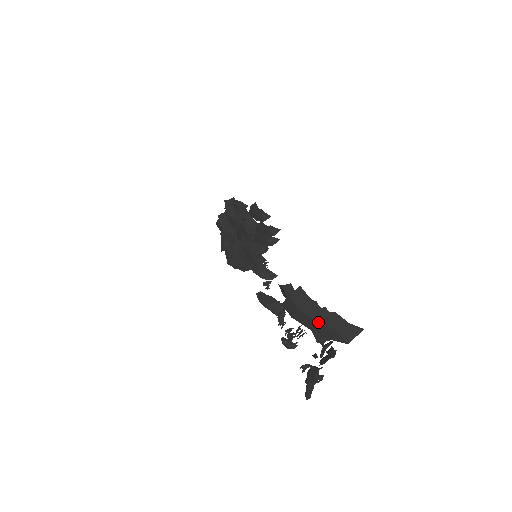
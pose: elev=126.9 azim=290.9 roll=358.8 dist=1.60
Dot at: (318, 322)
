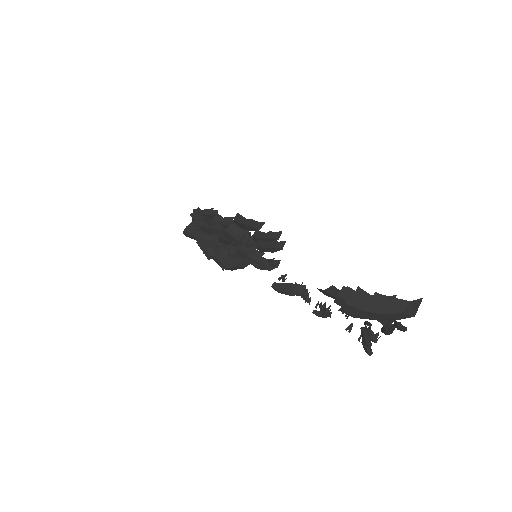
Dot at: (383, 313)
